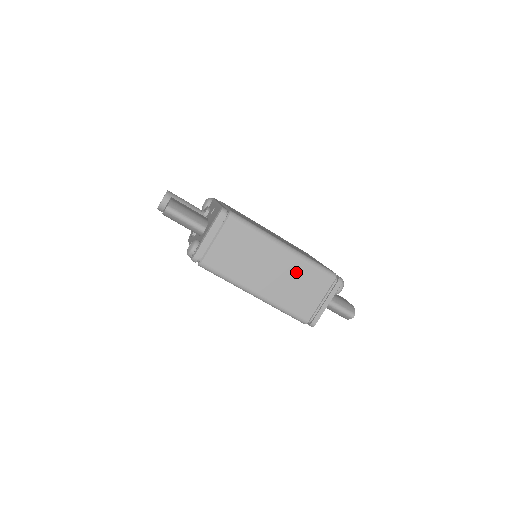
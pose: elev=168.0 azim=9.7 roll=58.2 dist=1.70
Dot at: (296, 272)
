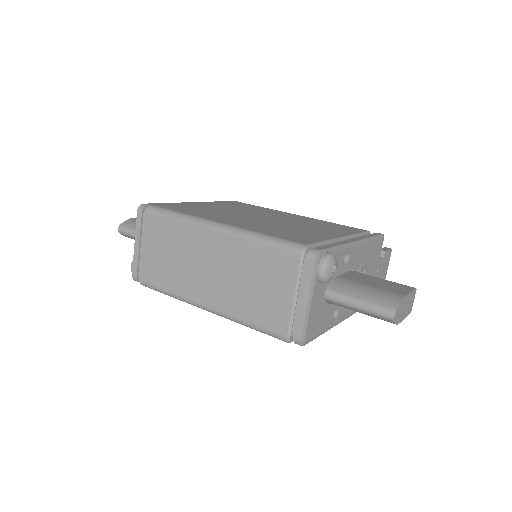
Dot at: (241, 260)
